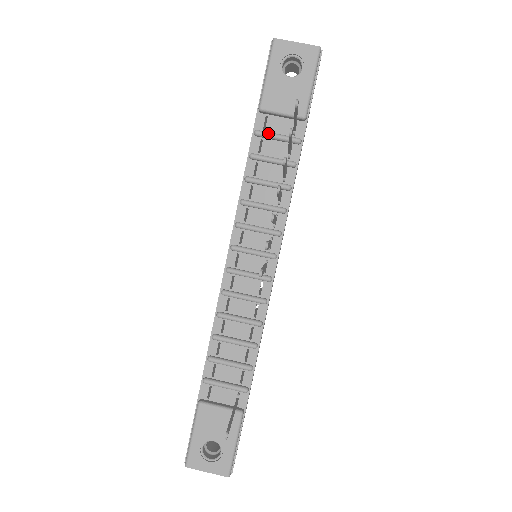
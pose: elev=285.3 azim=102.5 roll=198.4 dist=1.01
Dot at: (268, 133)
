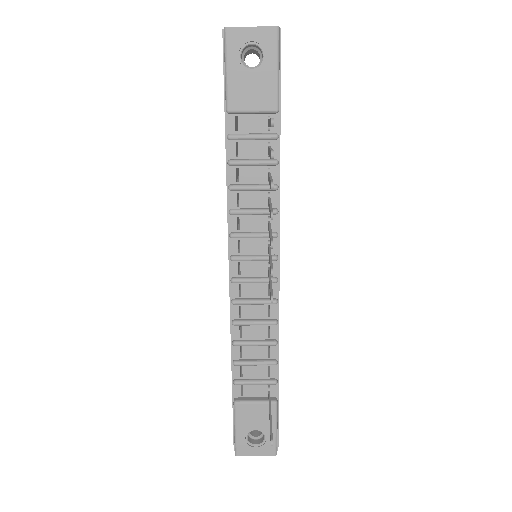
Dot at: (242, 135)
